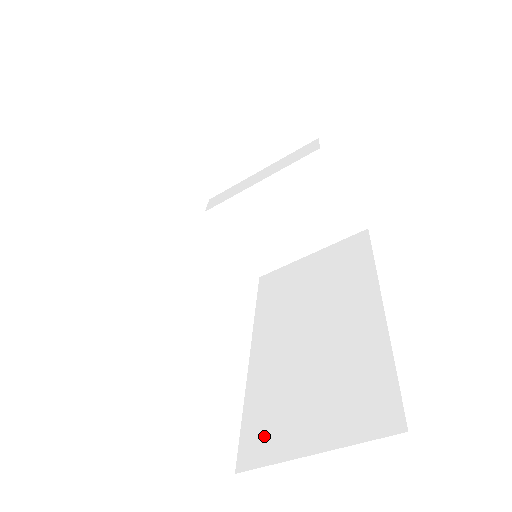
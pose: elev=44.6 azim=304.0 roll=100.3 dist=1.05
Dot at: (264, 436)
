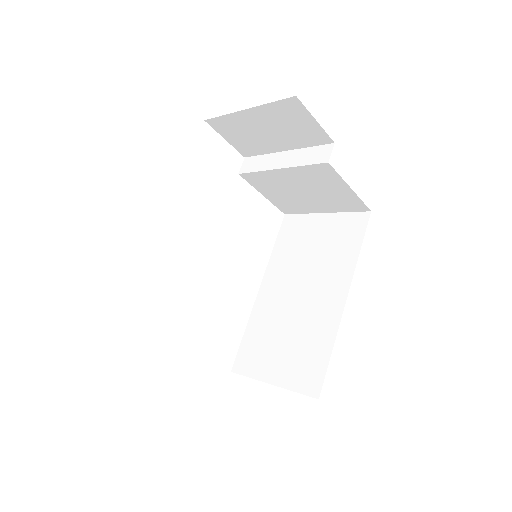
Dot at: (251, 357)
